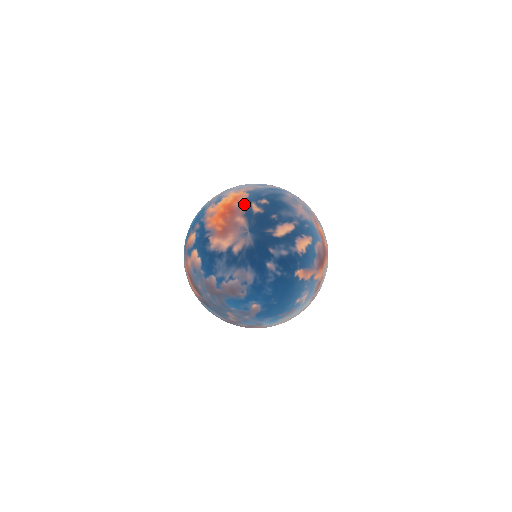
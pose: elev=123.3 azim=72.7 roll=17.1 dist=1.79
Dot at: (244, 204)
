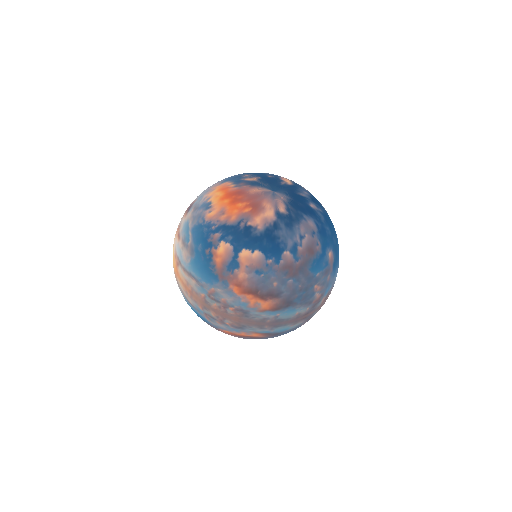
Dot at: (239, 183)
